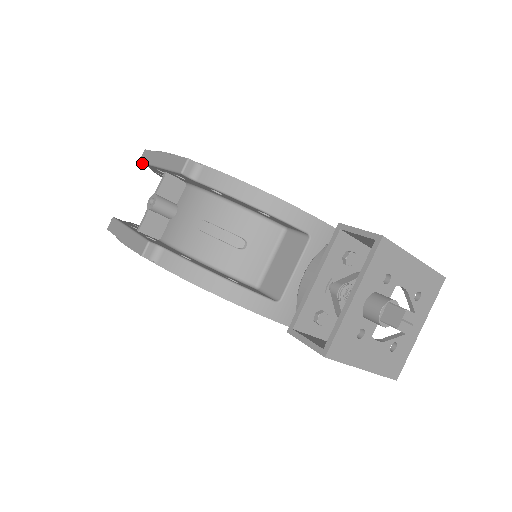
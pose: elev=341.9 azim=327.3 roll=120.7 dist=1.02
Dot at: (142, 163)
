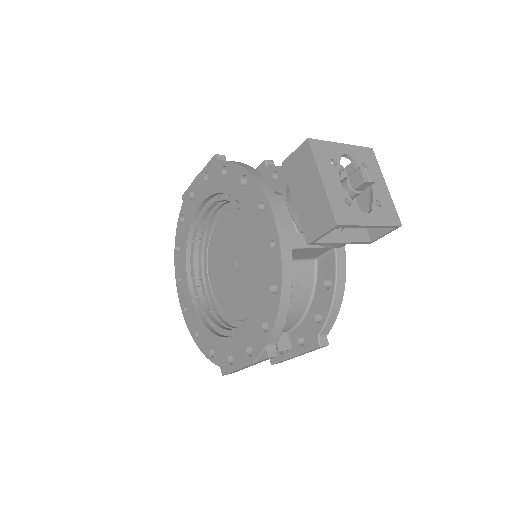
Dot at: occluded
